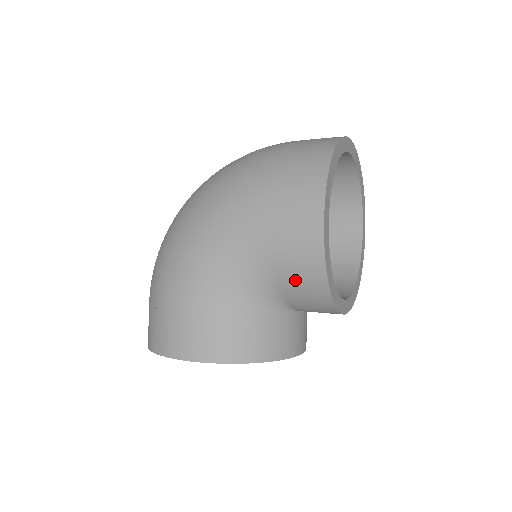
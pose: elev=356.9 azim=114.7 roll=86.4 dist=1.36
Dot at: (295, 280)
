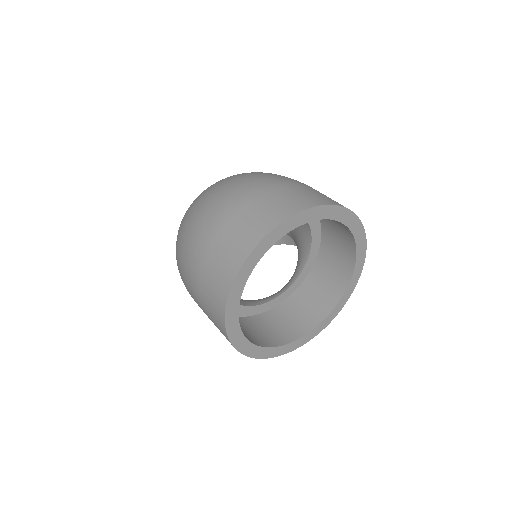
Dot at: occluded
